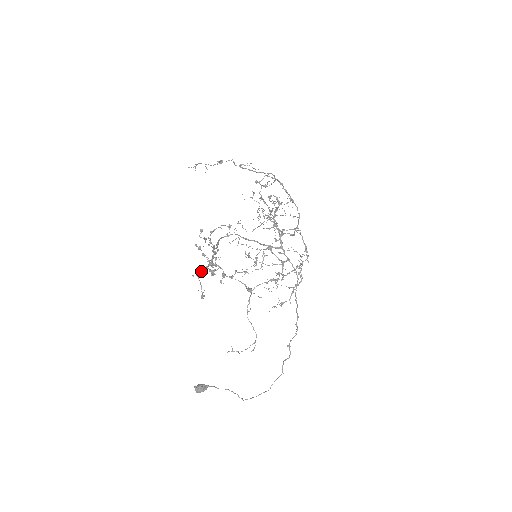
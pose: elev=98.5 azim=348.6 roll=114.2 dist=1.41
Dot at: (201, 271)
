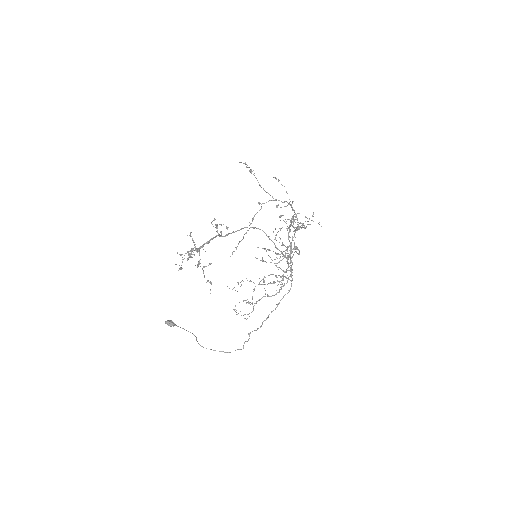
Dot at: occluded
